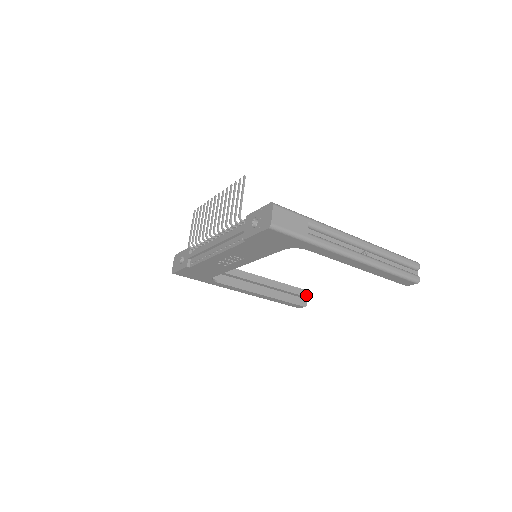
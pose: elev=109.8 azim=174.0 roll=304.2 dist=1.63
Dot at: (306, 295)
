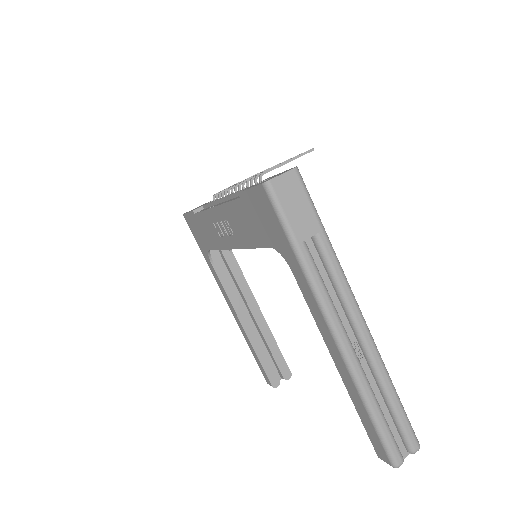
Dot at: (286, 378)
